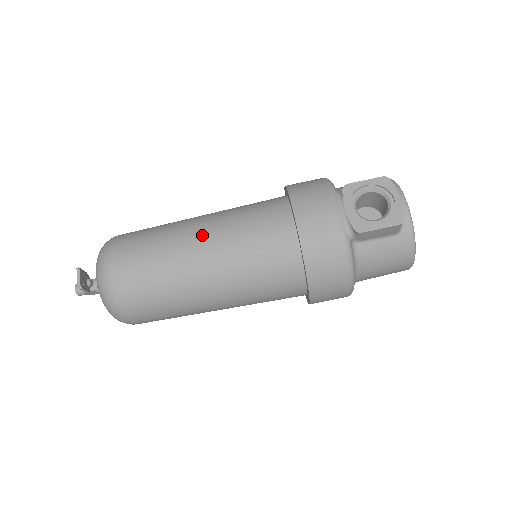
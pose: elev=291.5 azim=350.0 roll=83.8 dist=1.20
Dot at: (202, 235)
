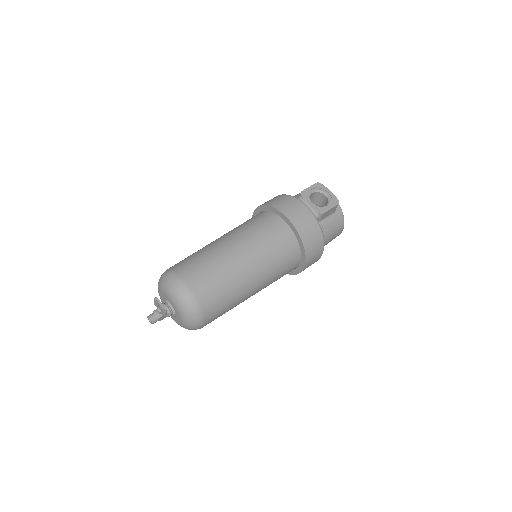
Dot at: (235, 245)
